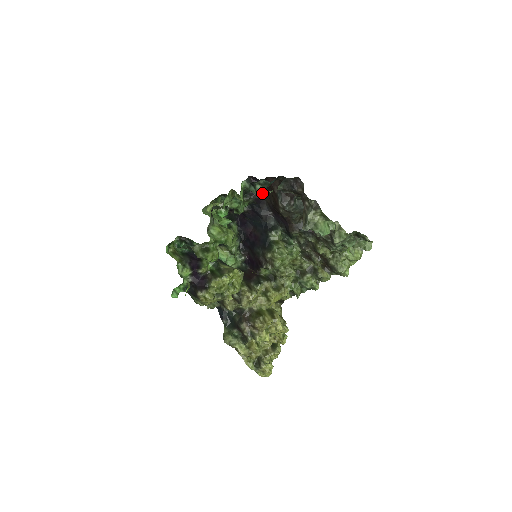
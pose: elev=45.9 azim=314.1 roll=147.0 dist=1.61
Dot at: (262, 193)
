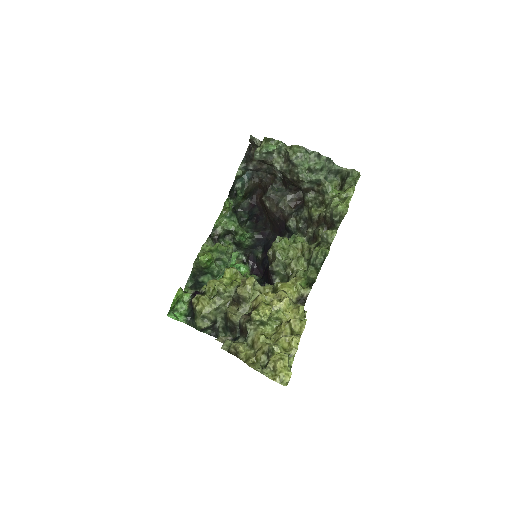
Dot at: (266, 226)
